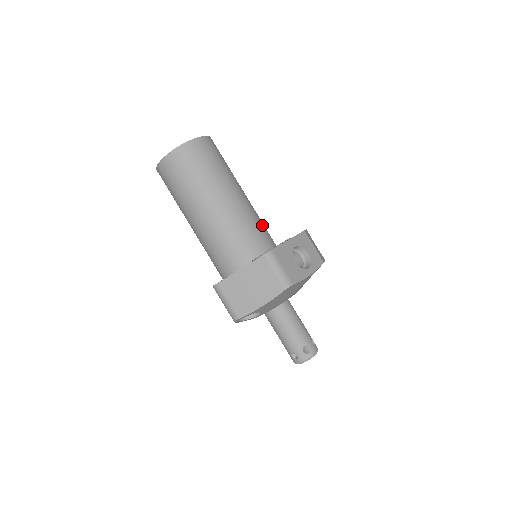
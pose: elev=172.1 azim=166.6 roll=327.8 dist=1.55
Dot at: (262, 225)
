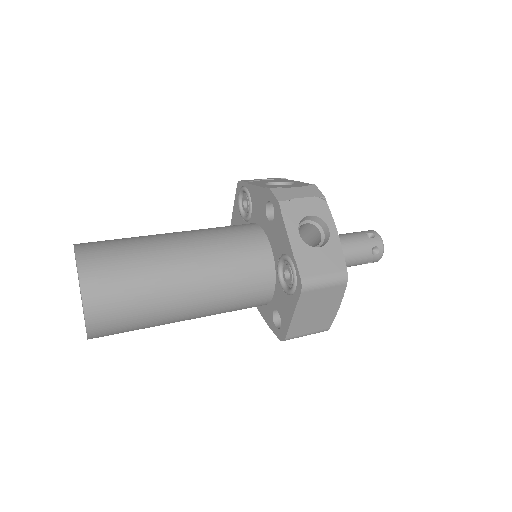
Dot at: (233, 240)
